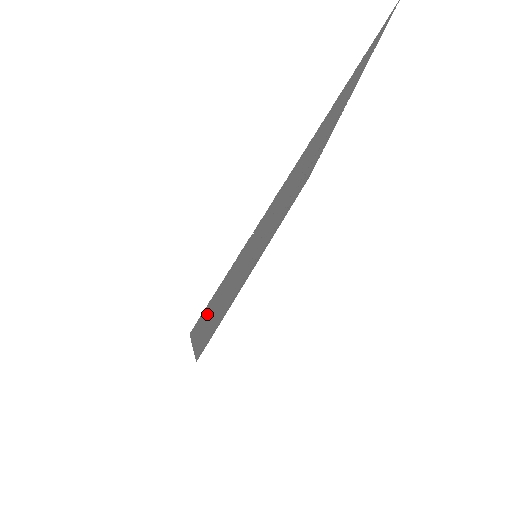
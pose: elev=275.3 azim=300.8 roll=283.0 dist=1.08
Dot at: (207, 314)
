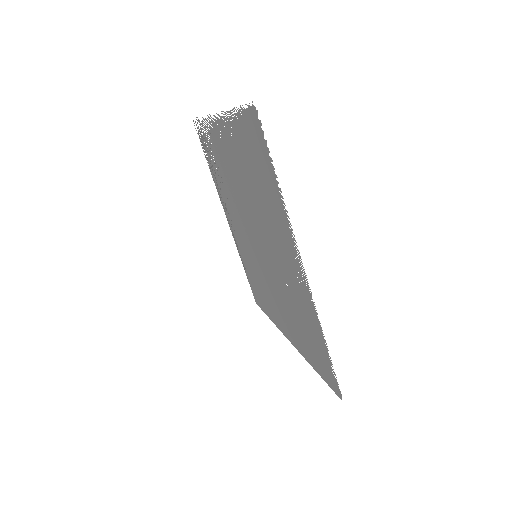
Dot at: (322, 369)
